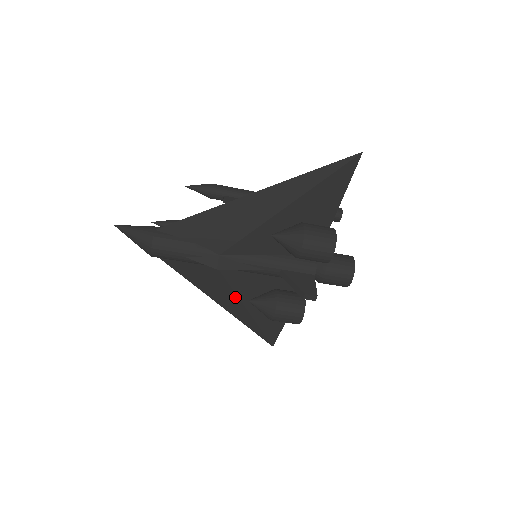
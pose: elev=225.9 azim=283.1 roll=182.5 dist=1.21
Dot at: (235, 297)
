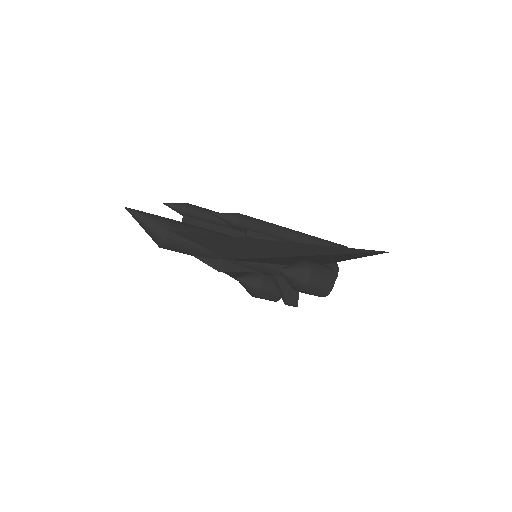
Dot at: occluded
